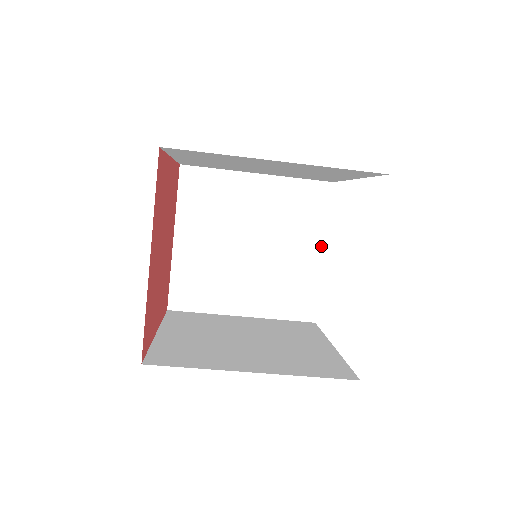
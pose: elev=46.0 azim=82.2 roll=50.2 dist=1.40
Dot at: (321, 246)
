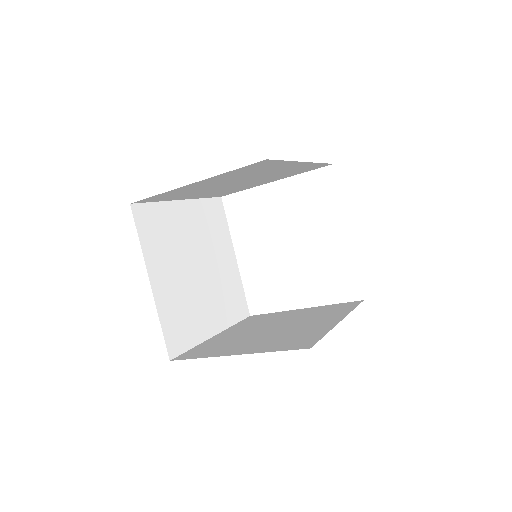
Dot at: occluded
